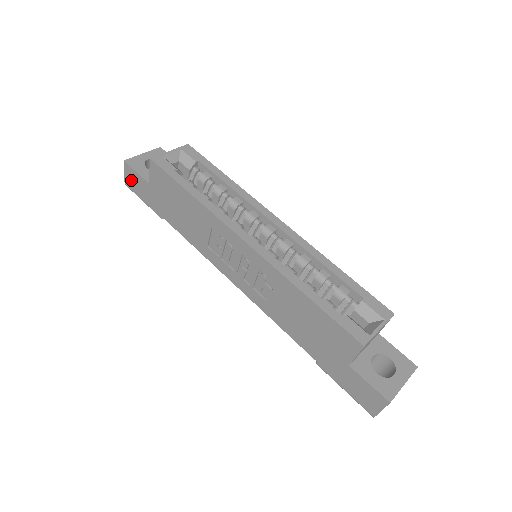
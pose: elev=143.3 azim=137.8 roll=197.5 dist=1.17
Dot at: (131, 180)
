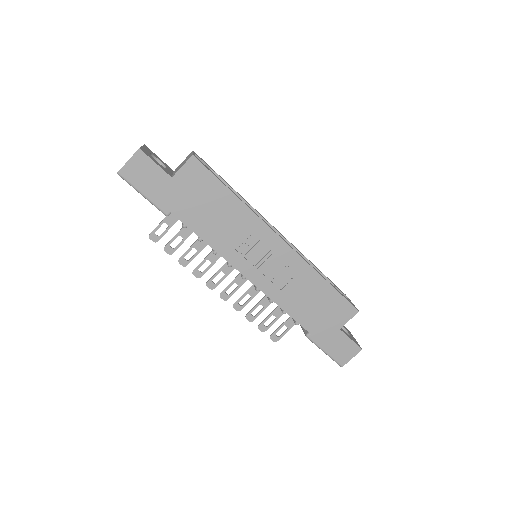
Dot at: (139, 170)
